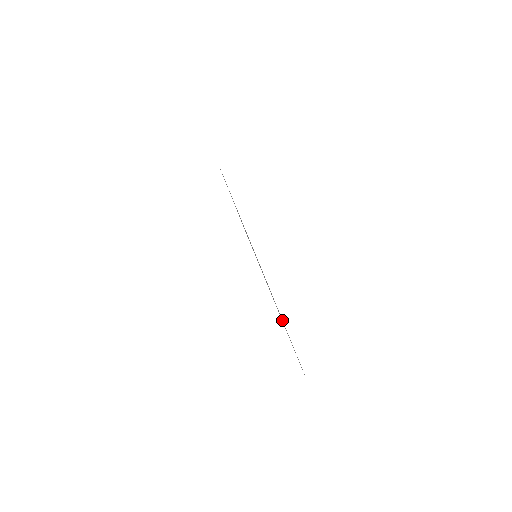
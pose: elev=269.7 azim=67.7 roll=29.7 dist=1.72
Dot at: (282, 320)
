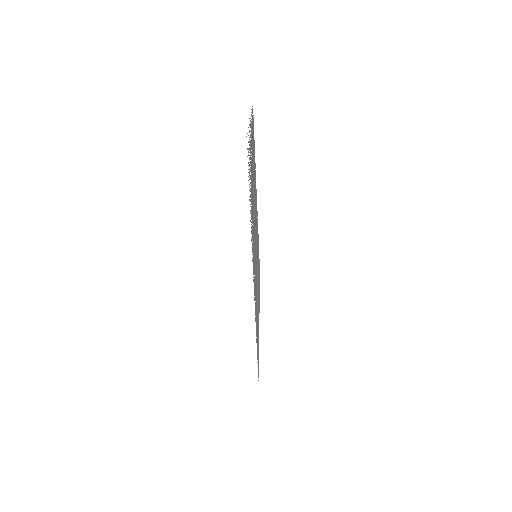
Dot at: occluded
